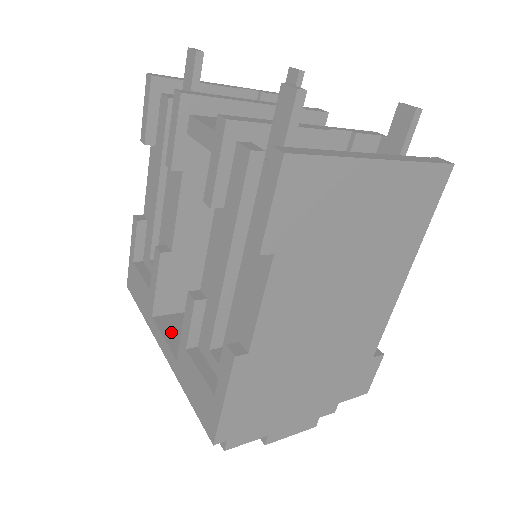
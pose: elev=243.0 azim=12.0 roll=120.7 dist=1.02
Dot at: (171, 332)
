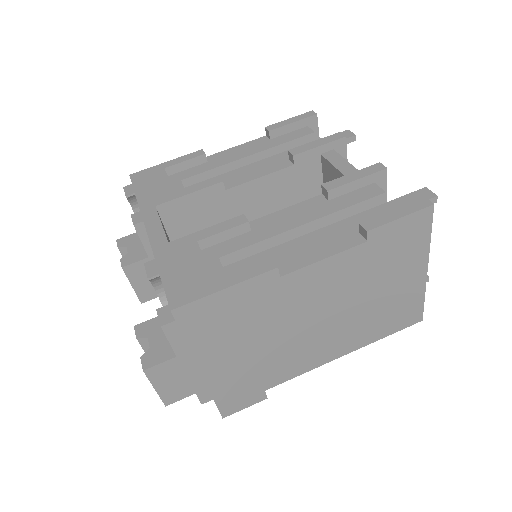
Dot at: occluded
